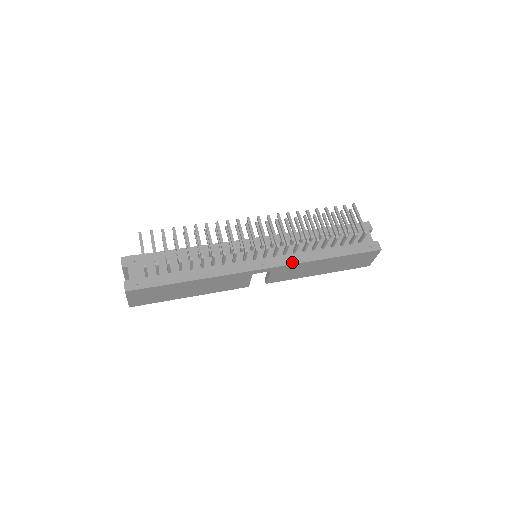
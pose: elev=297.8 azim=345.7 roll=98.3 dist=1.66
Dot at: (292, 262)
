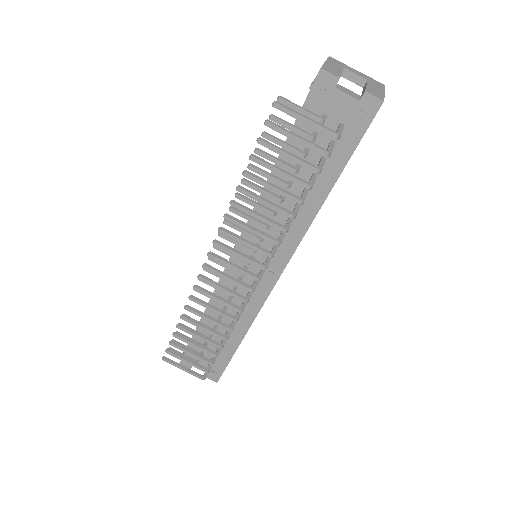
Dot at: (296, 243)
